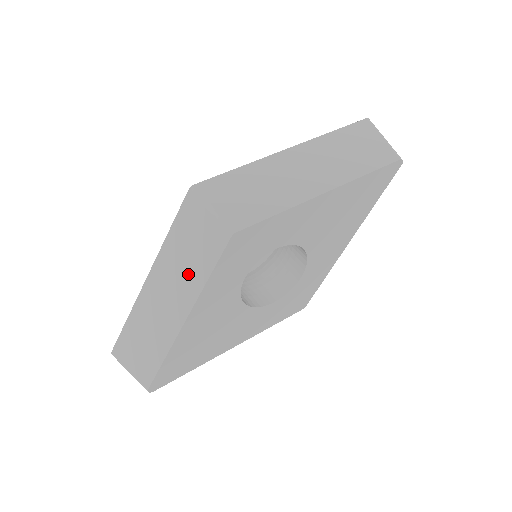
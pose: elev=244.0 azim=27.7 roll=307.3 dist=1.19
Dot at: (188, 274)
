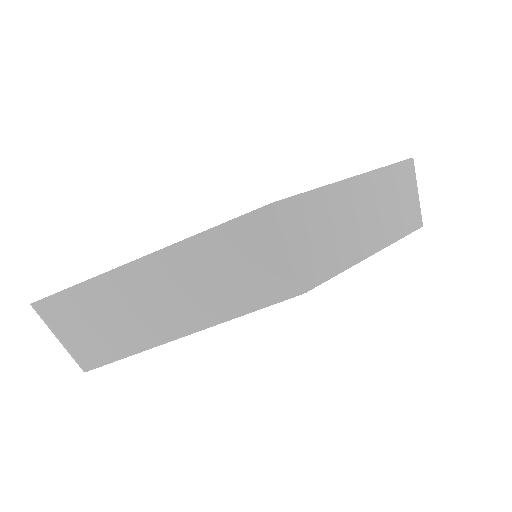
Dot at: (216, 293)
